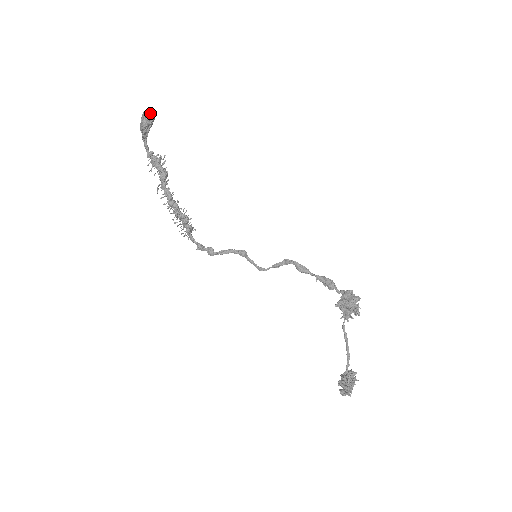
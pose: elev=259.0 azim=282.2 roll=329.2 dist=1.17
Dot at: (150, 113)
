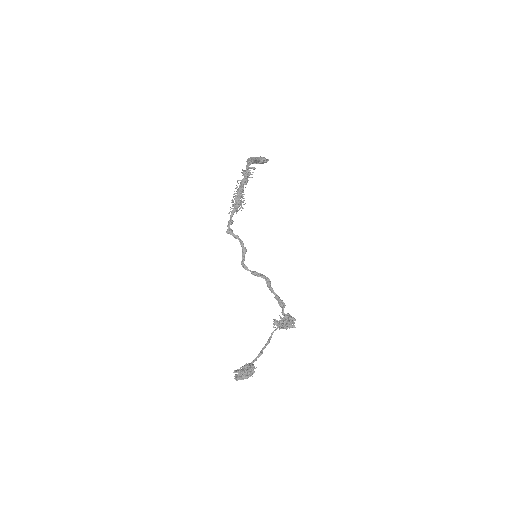
Dot at: occluded
